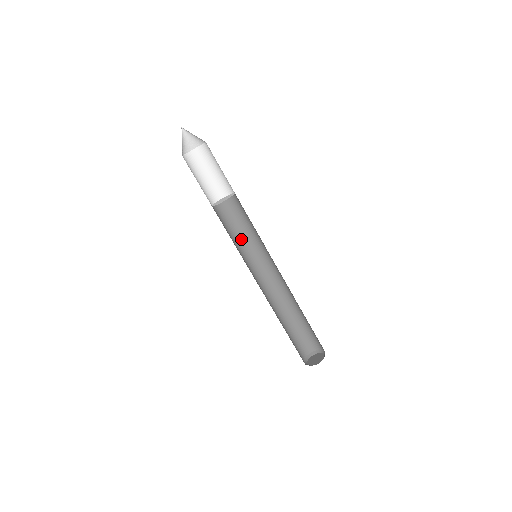
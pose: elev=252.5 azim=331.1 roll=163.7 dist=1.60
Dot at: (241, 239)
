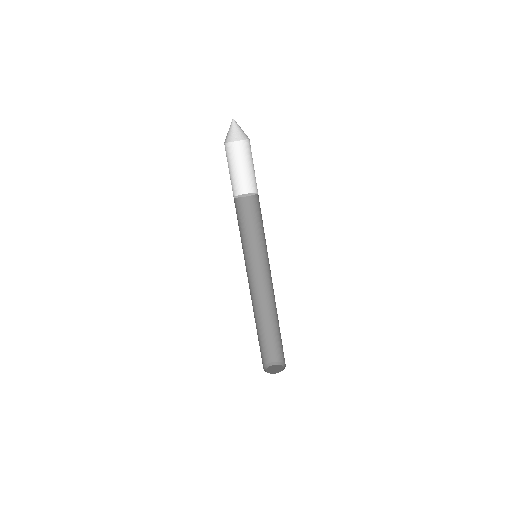
Dot at: (241, 239)
